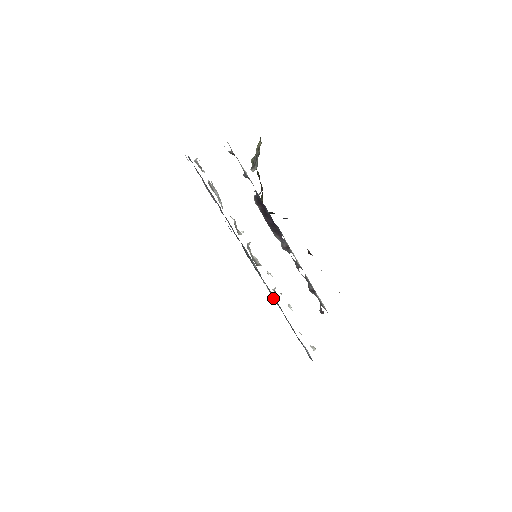
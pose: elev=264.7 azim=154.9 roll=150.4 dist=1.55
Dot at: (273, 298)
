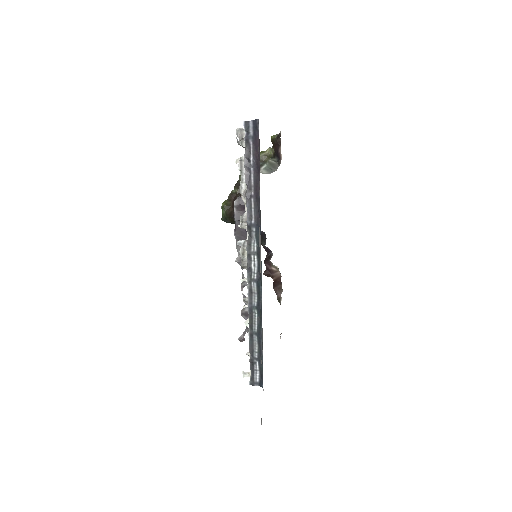
Dot at: (248, 307)
